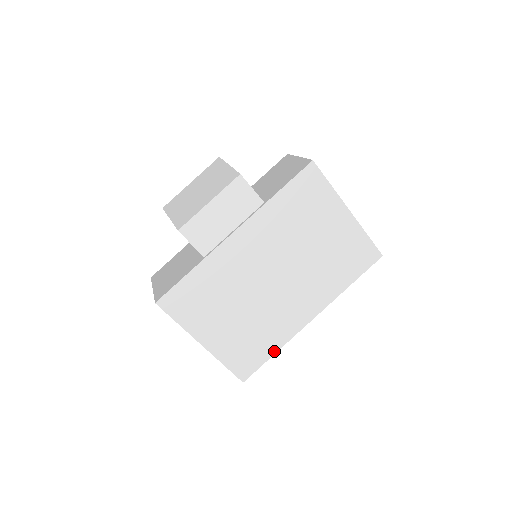
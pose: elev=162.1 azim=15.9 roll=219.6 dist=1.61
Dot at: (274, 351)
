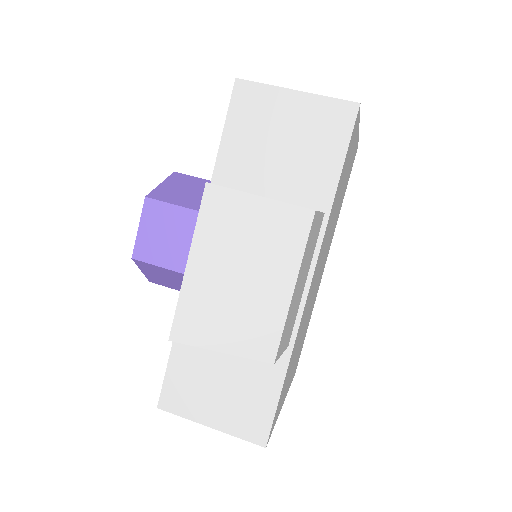
Dot at: occluded
